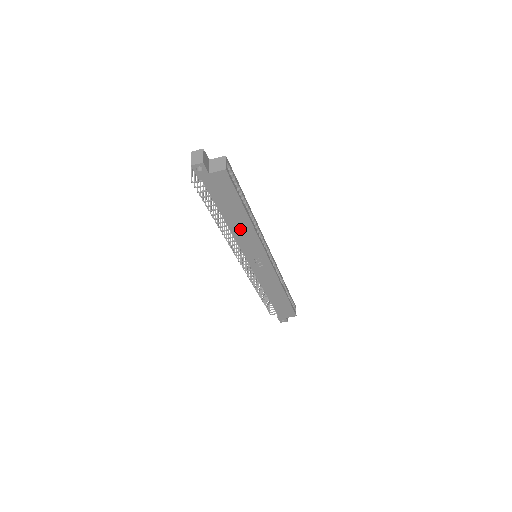
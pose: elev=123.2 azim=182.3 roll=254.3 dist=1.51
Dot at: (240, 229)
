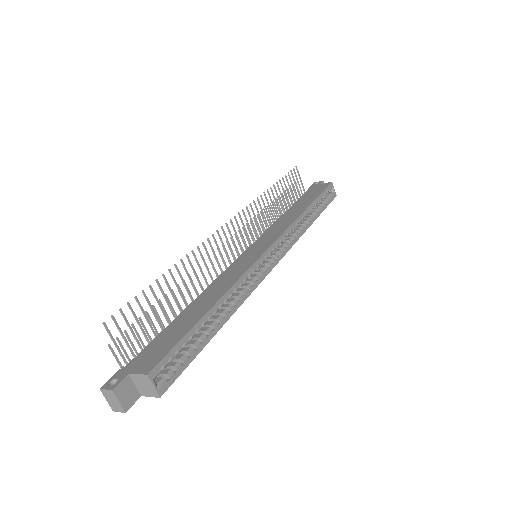
Dot at: occluded
